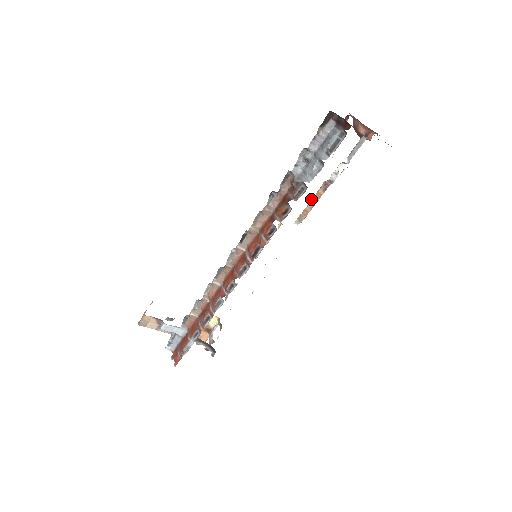
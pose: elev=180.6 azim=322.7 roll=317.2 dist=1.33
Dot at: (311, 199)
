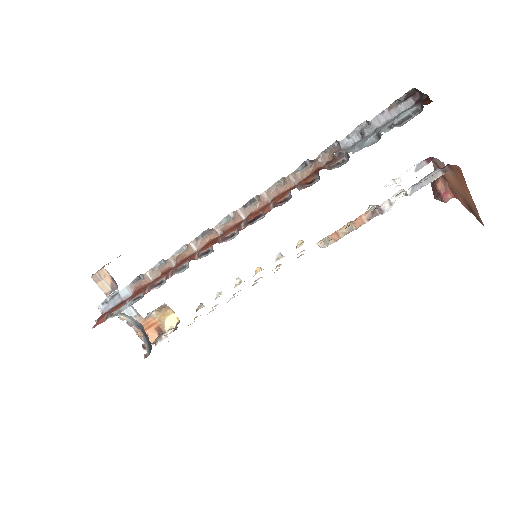
Dot at: (349, 222)
